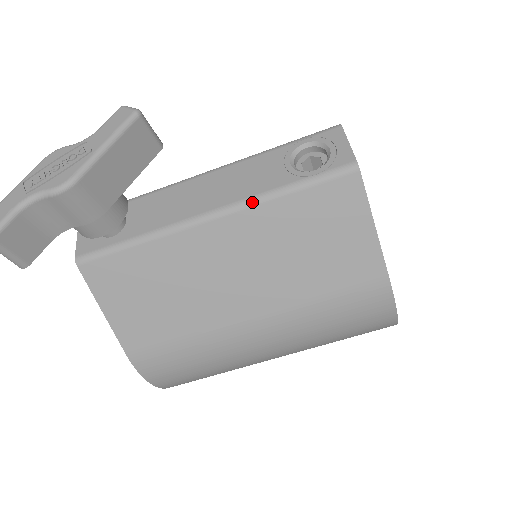
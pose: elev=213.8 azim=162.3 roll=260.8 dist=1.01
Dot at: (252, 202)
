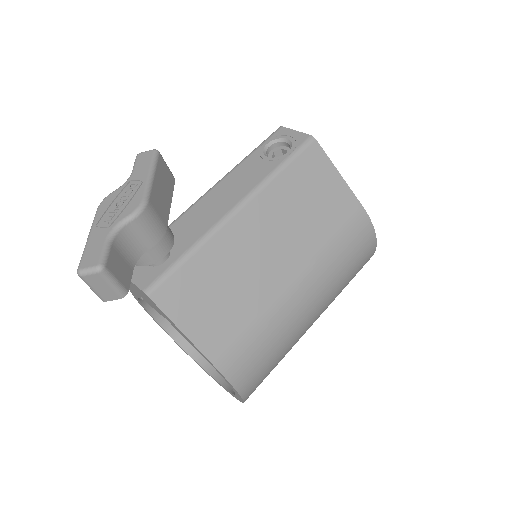
Dot at: (261, 186)
